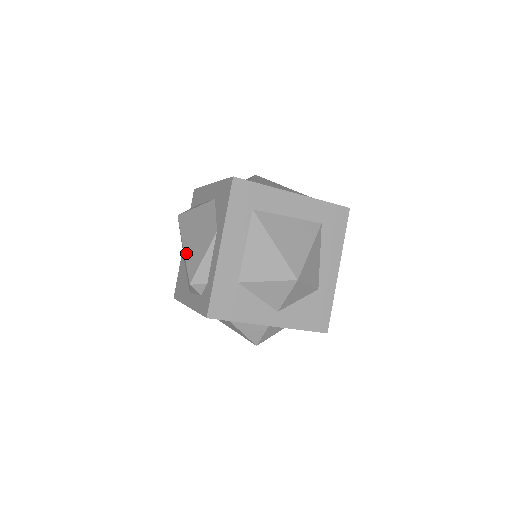
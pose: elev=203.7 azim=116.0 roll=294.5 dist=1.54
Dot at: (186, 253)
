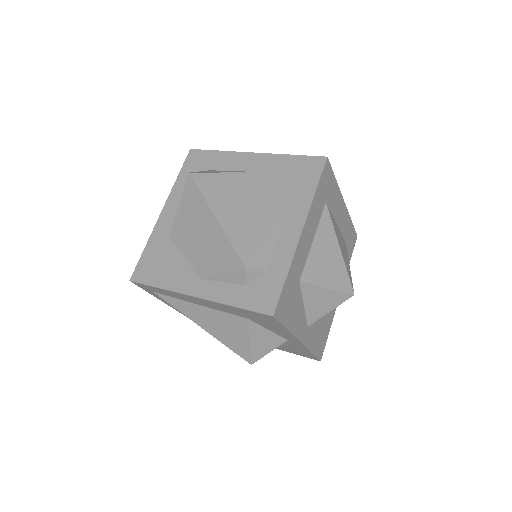
Dot at: (225, 225)
